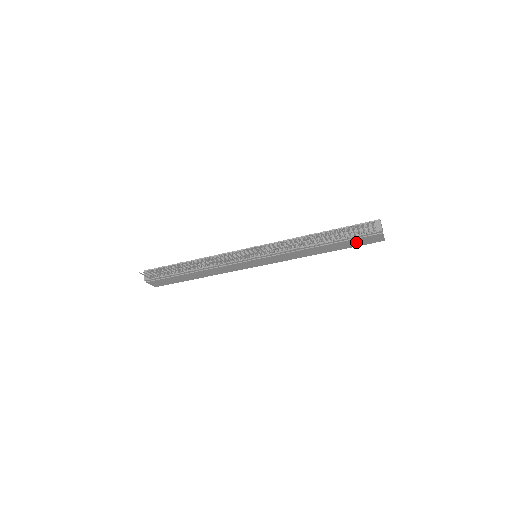
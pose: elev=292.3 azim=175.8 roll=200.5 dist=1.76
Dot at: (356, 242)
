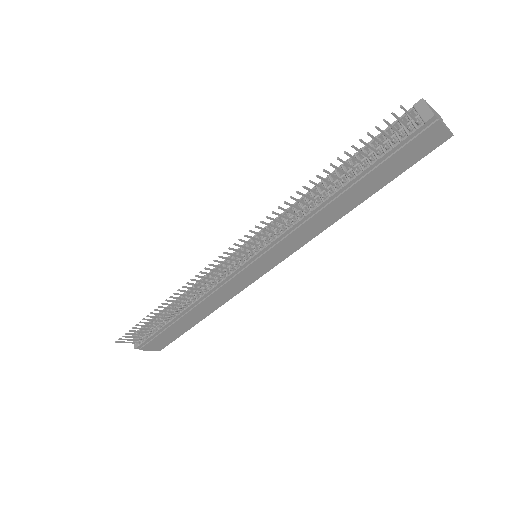
Dot at: (399, 161)
